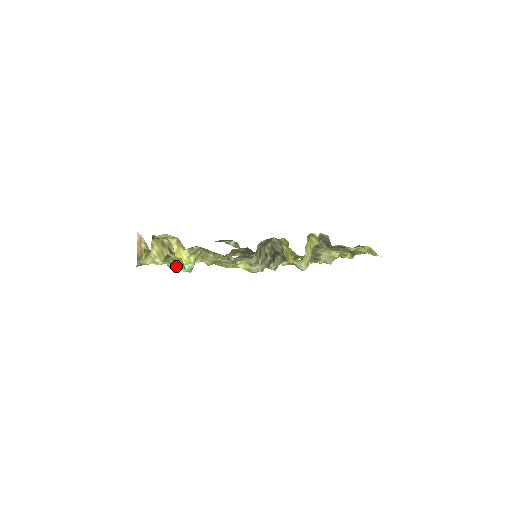
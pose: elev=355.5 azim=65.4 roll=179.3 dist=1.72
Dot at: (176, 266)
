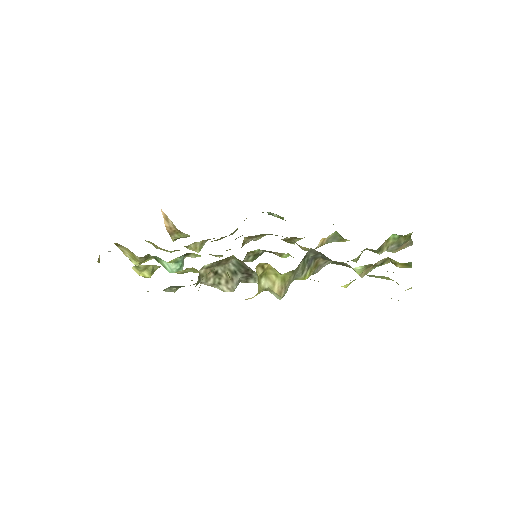
Dot at: occluded
